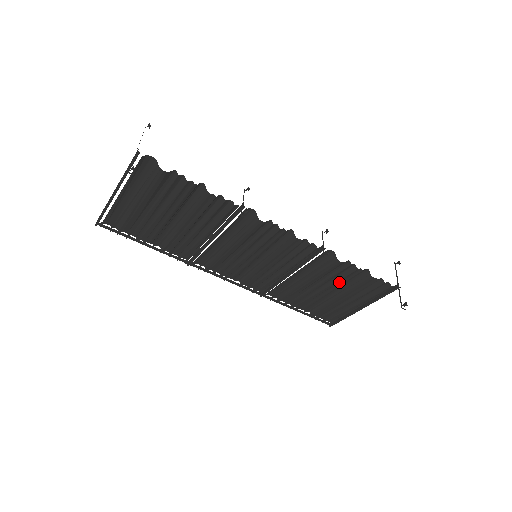
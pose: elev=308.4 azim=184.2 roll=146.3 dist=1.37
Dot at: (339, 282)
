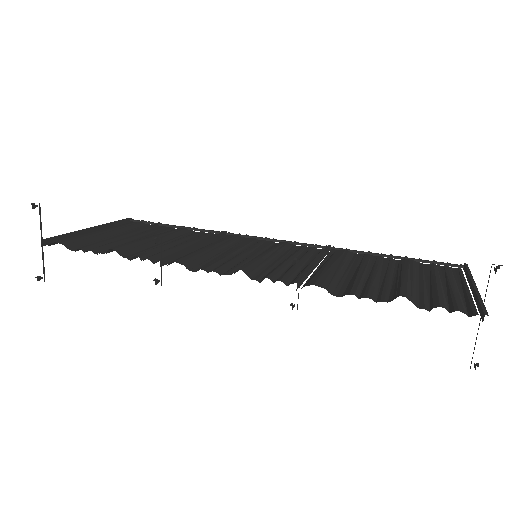
Dot at: (385, 285)
